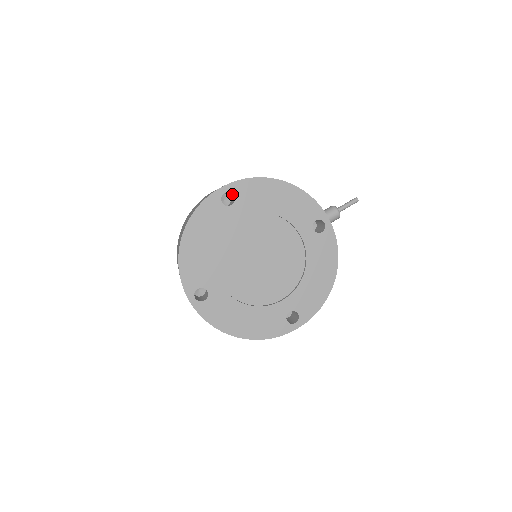
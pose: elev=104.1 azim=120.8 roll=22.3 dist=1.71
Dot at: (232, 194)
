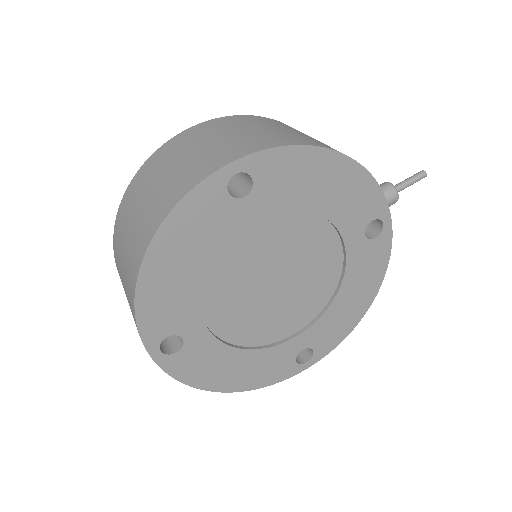
Dot at: (248, 174)
